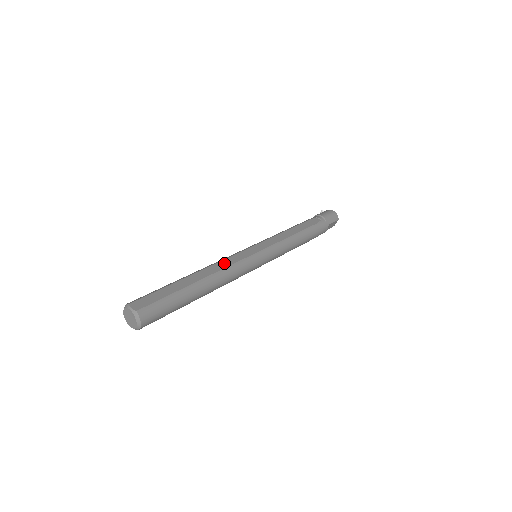
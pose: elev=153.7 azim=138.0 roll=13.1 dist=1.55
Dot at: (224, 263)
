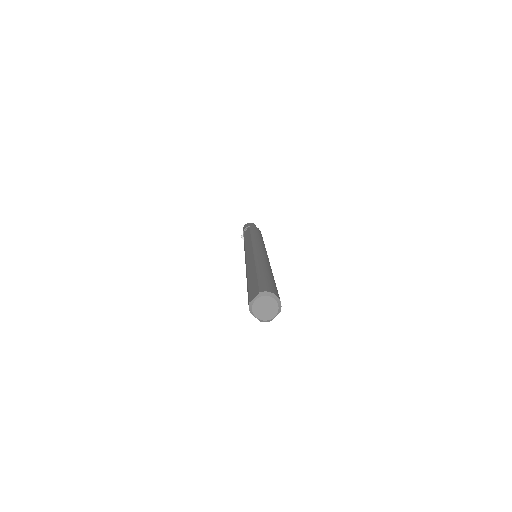
Dot at: (249, 261)
